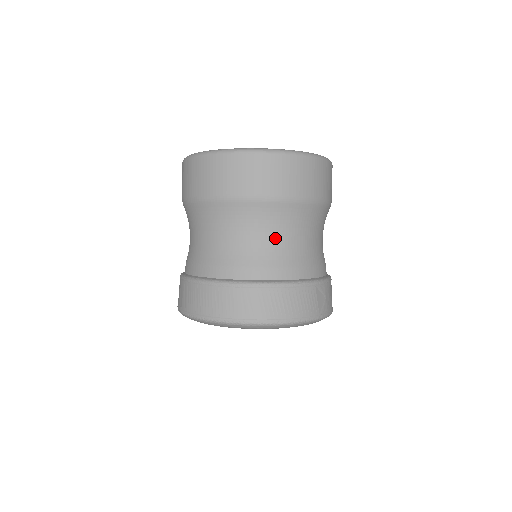
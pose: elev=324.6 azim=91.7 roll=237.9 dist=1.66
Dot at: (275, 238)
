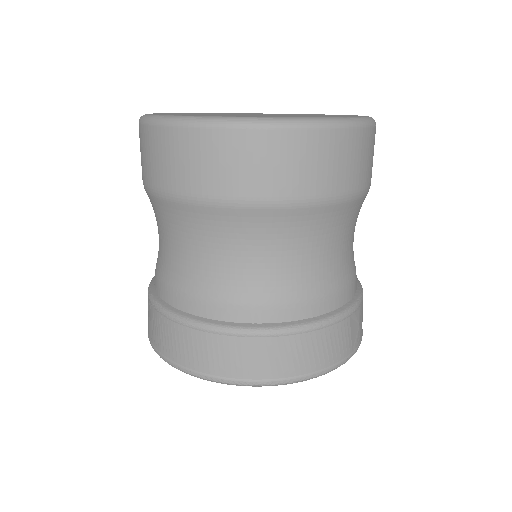
Dot at: (296, 259)
